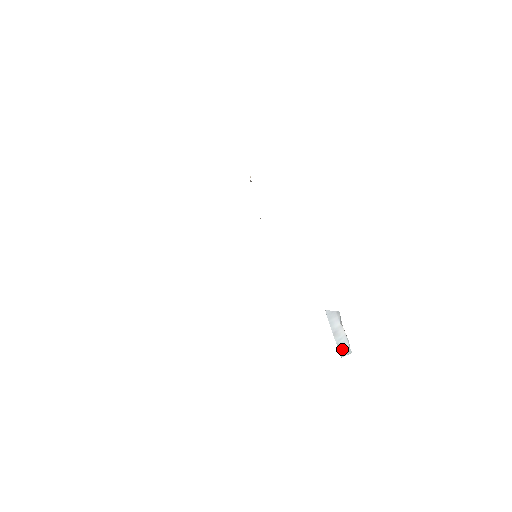
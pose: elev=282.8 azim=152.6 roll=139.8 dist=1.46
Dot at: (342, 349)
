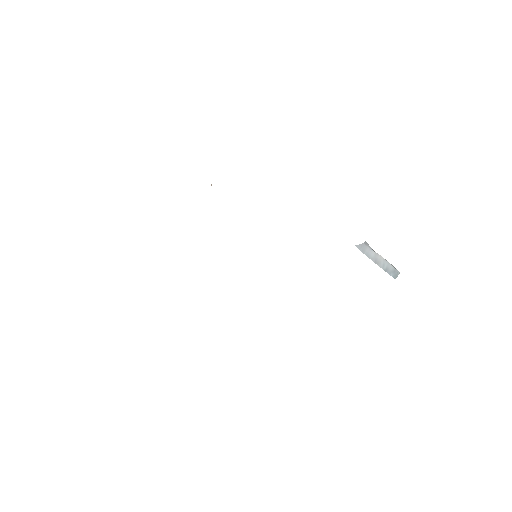
Dot at: (391, 273)
